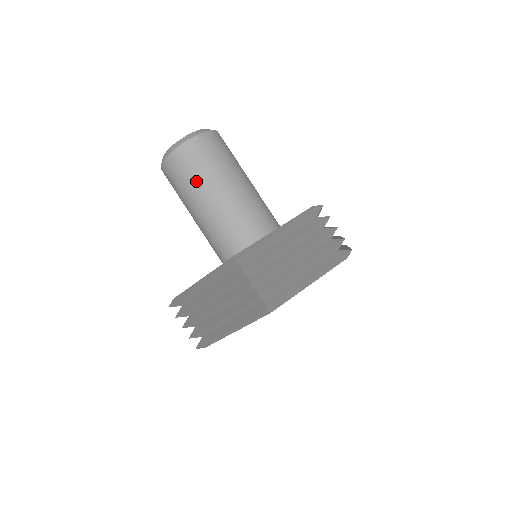
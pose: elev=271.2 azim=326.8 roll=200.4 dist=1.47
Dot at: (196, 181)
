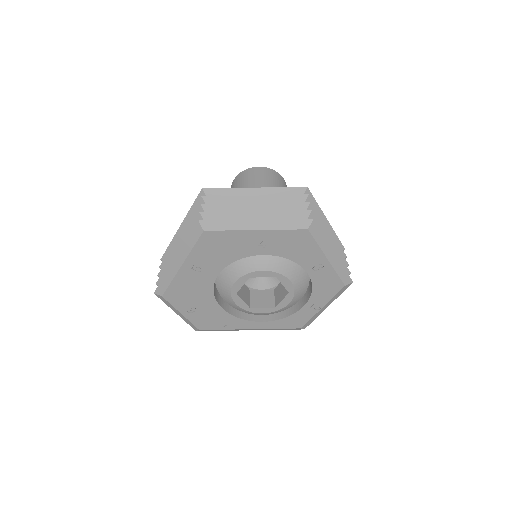
Dot at: occluded
